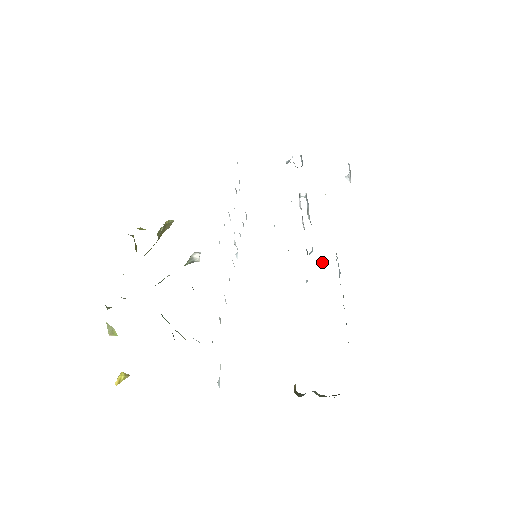
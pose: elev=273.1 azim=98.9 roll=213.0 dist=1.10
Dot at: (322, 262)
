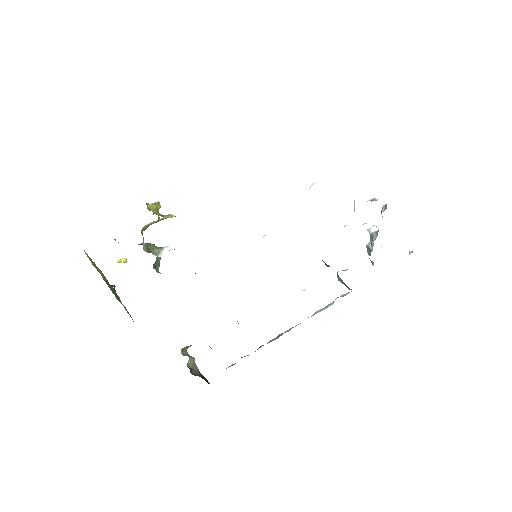
Dot at: occluded
